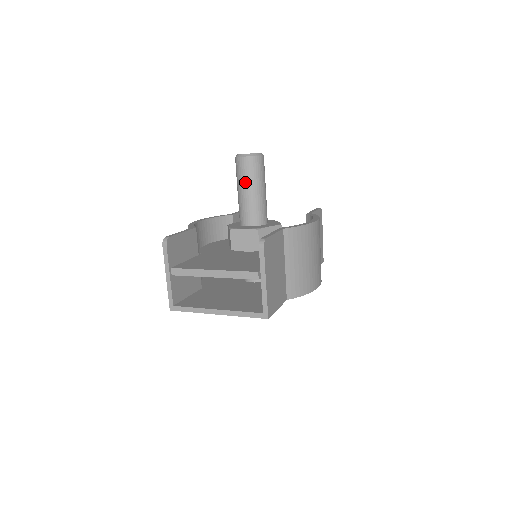
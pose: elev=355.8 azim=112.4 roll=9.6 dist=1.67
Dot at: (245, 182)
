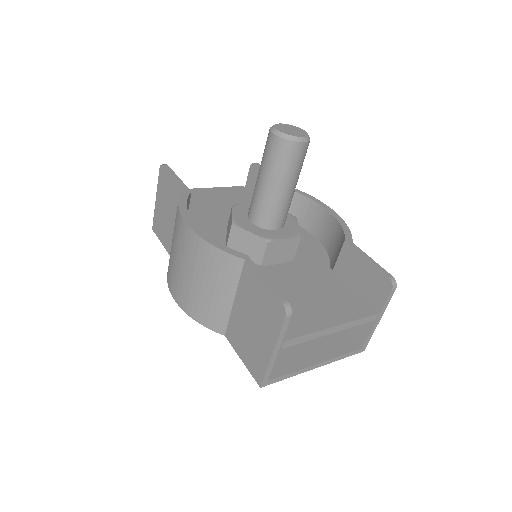
Dot at: (292, 176)
